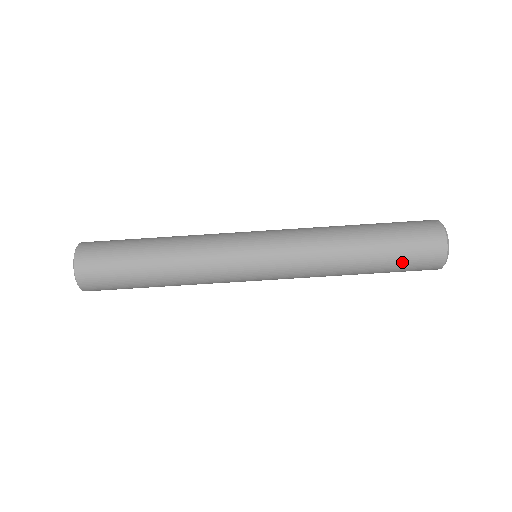
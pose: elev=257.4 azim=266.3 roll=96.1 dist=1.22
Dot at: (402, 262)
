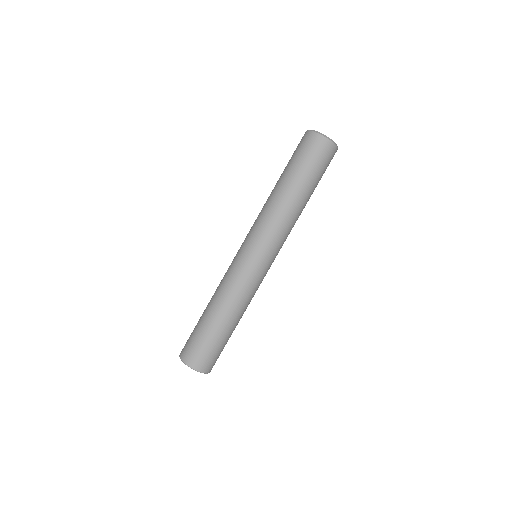
Dot at: (320, 173)
